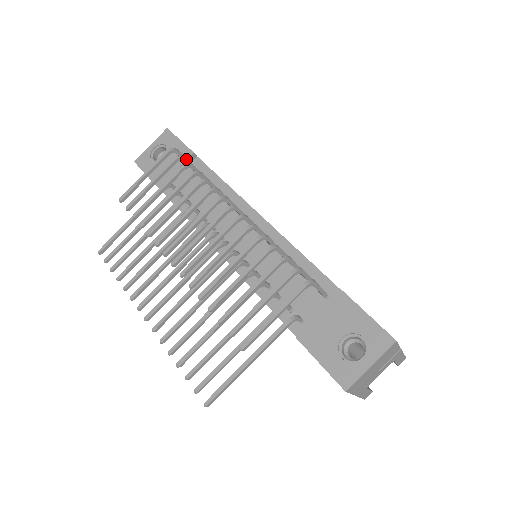
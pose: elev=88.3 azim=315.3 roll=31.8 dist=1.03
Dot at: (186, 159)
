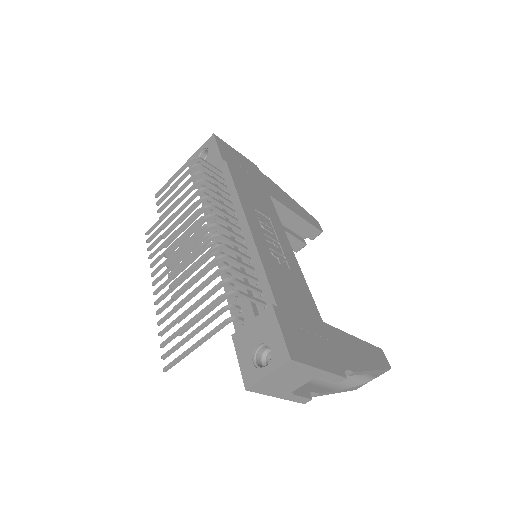
Dot at: (203, 167)
